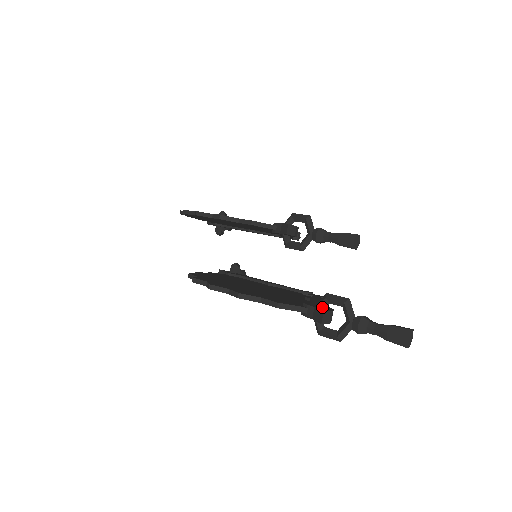
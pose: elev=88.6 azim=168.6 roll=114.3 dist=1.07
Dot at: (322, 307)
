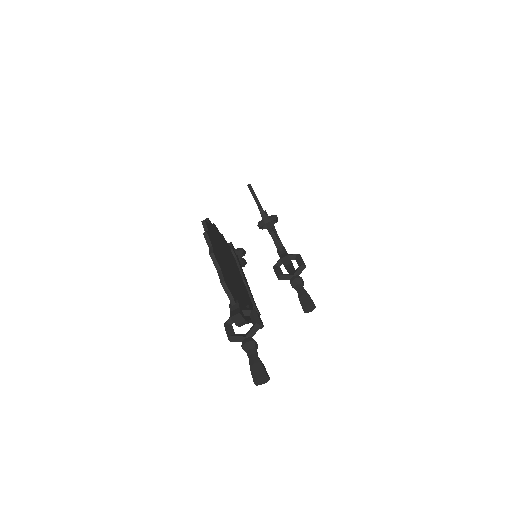
Dot at: (244, 313)
